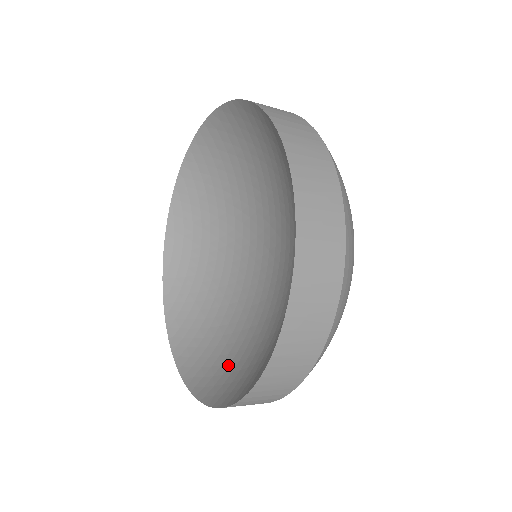
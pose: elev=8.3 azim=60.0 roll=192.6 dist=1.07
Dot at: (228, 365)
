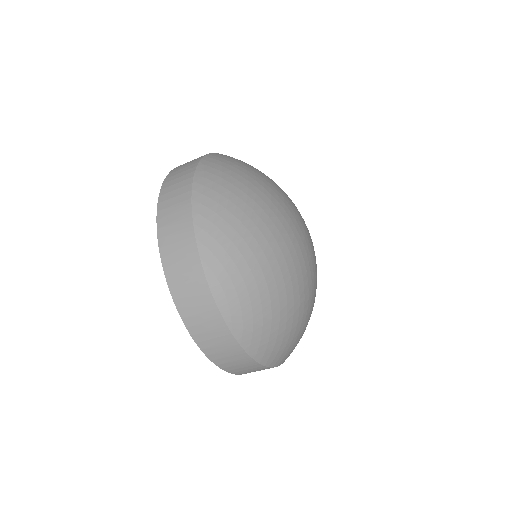
Dot at: occluded
